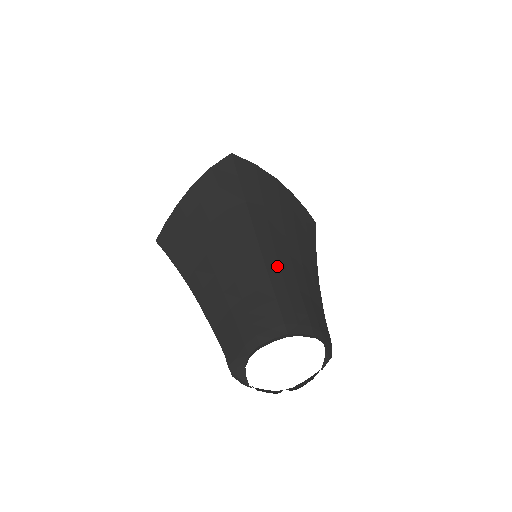
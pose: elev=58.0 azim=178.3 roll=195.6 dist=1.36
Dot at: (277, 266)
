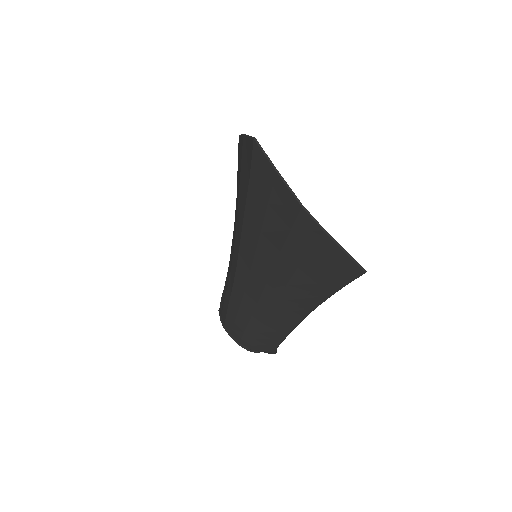
Dot at: (243, 288)
